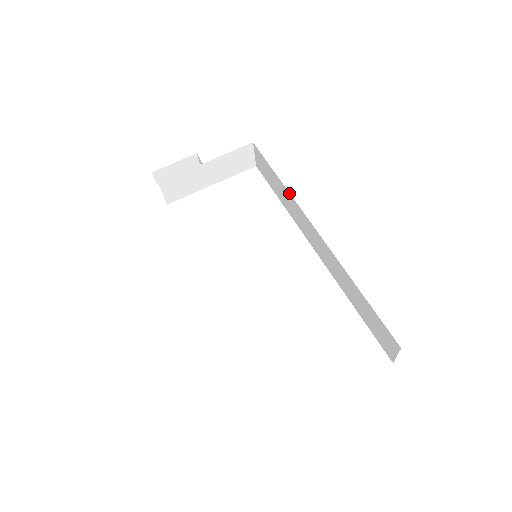
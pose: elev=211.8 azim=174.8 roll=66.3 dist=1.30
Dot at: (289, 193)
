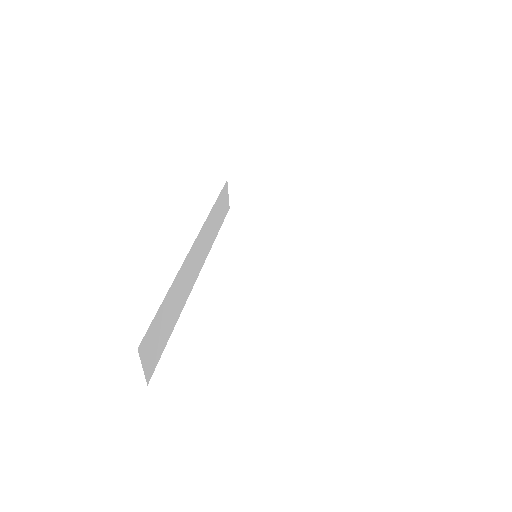
Dot at: occluded
